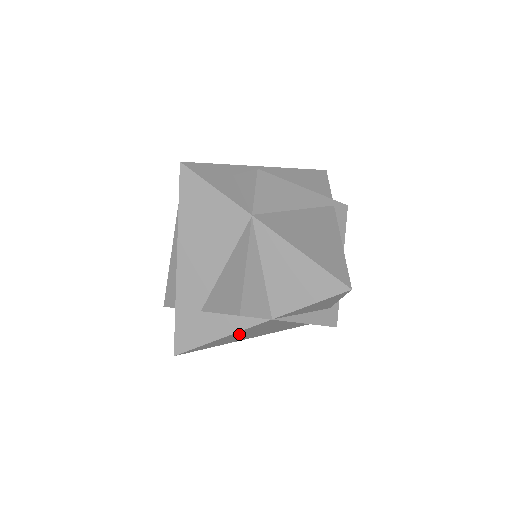
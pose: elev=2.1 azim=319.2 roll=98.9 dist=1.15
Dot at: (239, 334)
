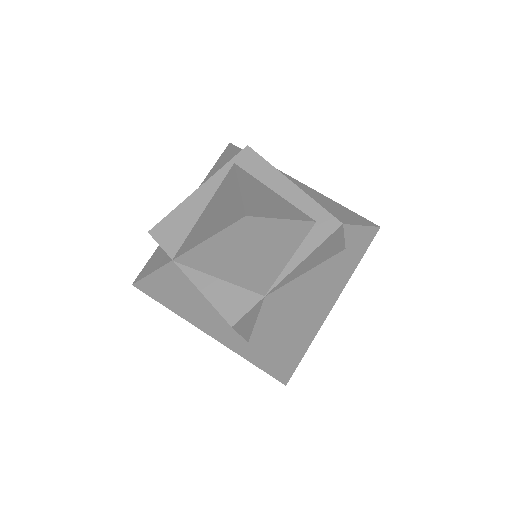
Dot at: (288, 324)
